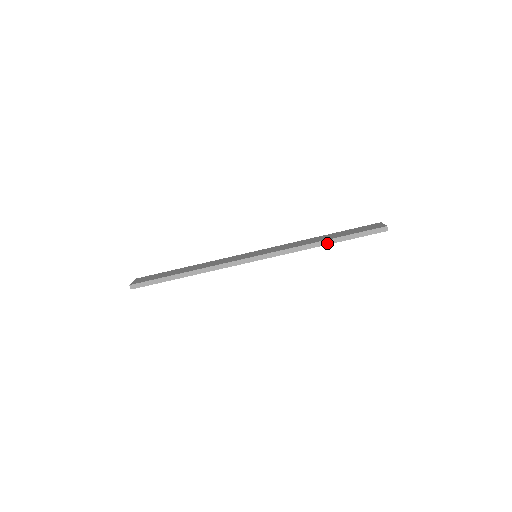
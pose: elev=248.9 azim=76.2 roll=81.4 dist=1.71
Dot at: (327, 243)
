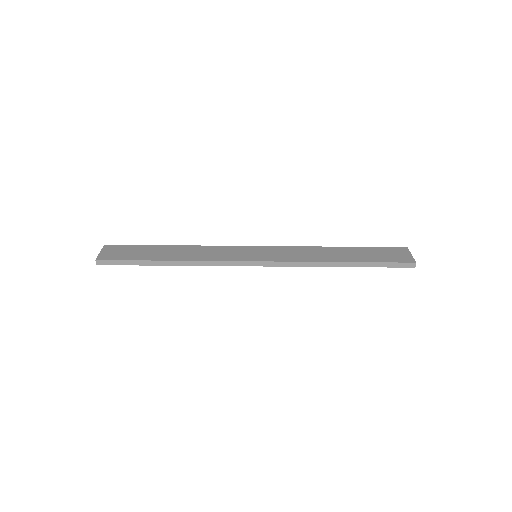
Dot at: (343, 265)
